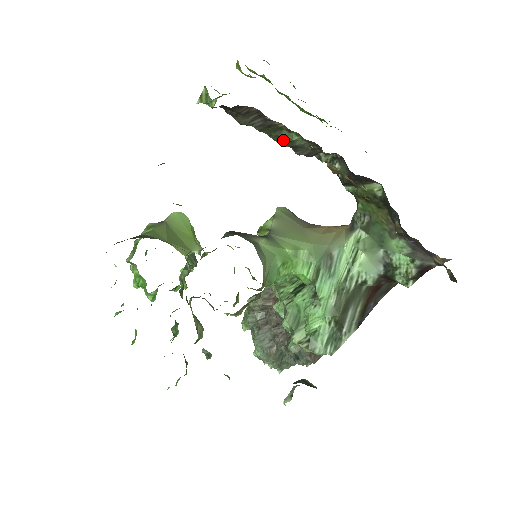
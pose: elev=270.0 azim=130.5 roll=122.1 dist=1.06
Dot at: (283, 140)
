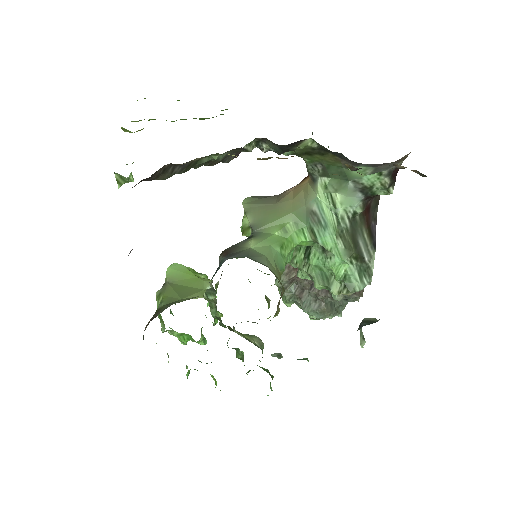
Dot at: (207, 163)
